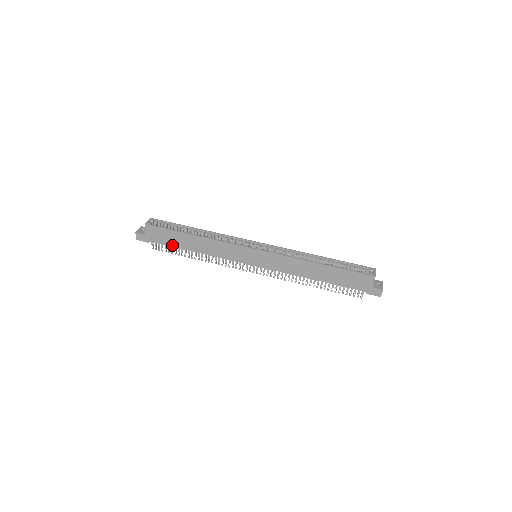
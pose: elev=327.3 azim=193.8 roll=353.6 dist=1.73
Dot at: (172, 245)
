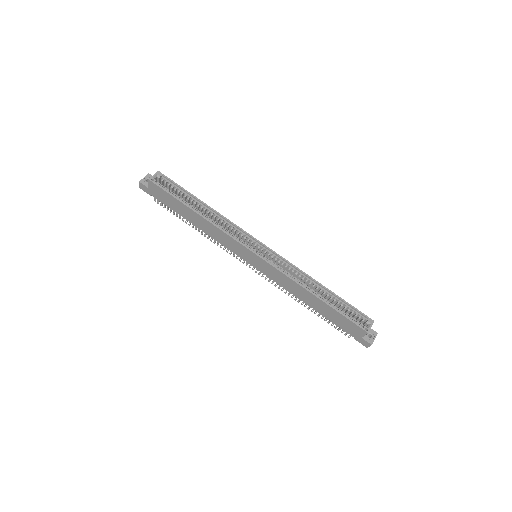
Dot at: (174, 209)
